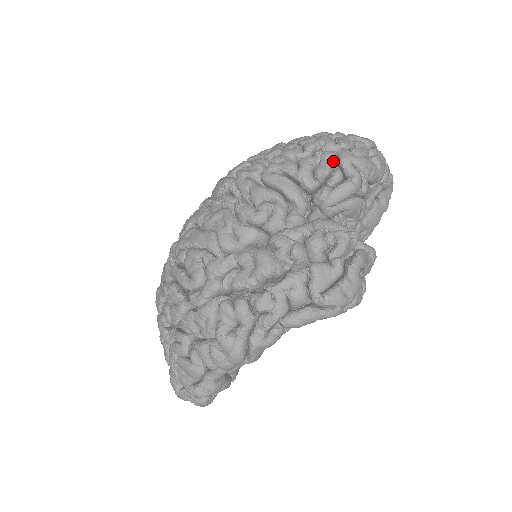
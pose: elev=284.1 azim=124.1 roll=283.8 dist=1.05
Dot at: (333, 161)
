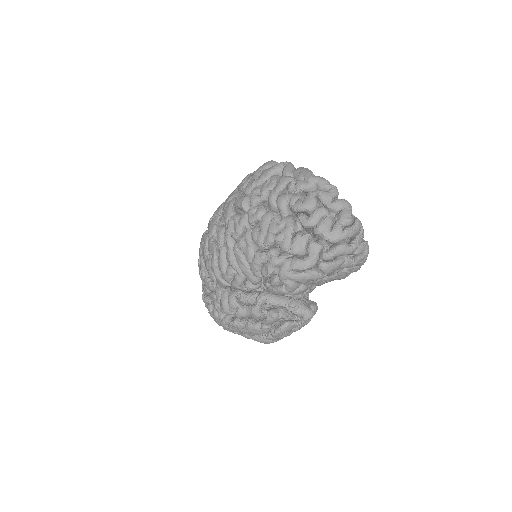
Dot at: (277, 267)
